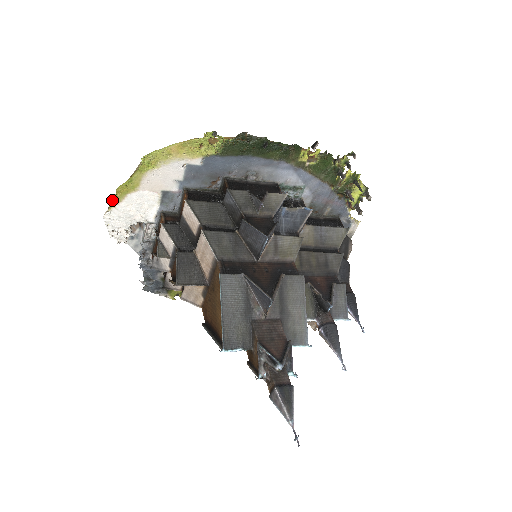
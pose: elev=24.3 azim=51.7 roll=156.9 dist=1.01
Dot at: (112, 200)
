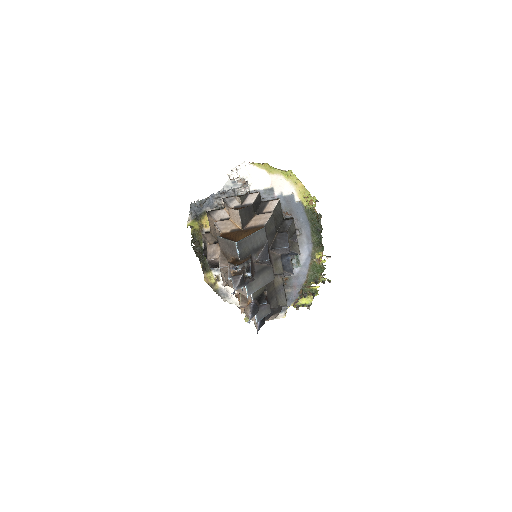
Dot at: (257, 163)
